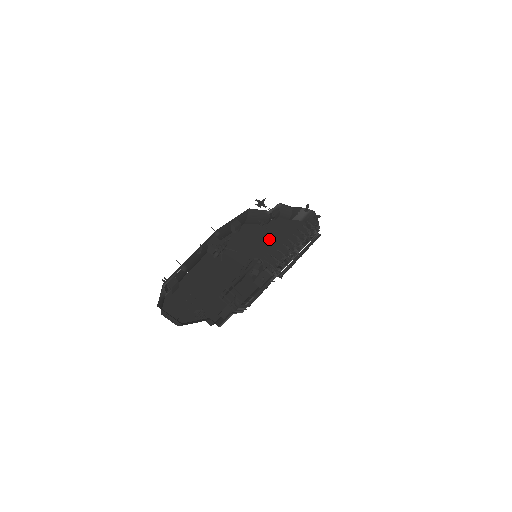
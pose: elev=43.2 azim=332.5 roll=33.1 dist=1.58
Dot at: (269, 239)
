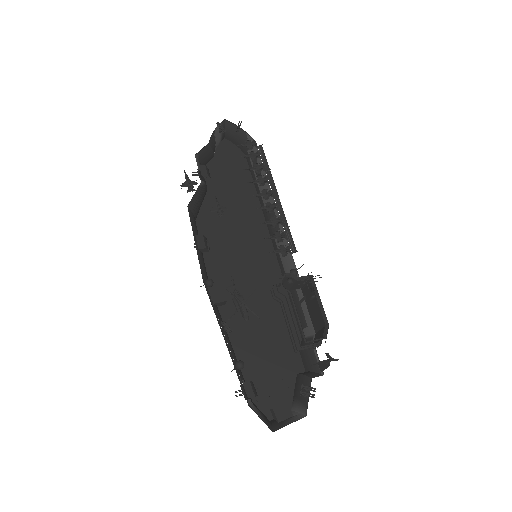
Dot at: (229, 208)
